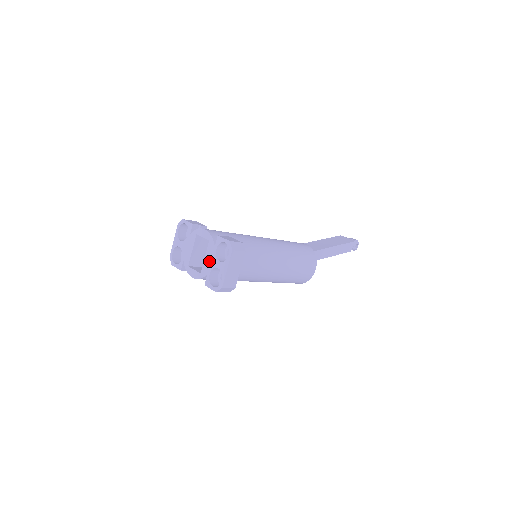
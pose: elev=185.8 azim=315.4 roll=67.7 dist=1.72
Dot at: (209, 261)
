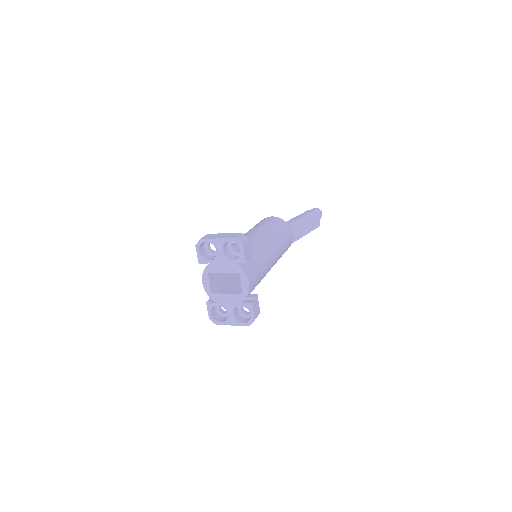
Dot at: (227, 301)
